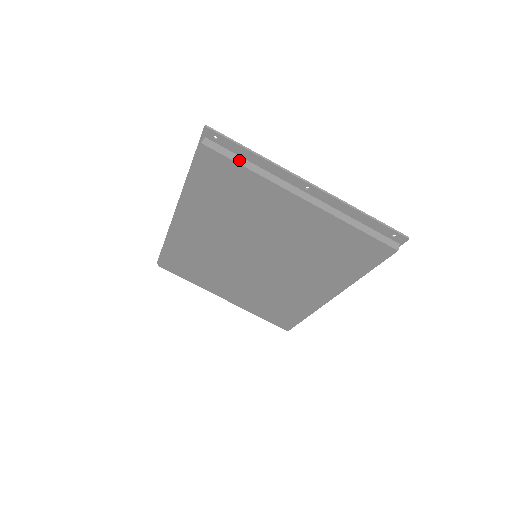
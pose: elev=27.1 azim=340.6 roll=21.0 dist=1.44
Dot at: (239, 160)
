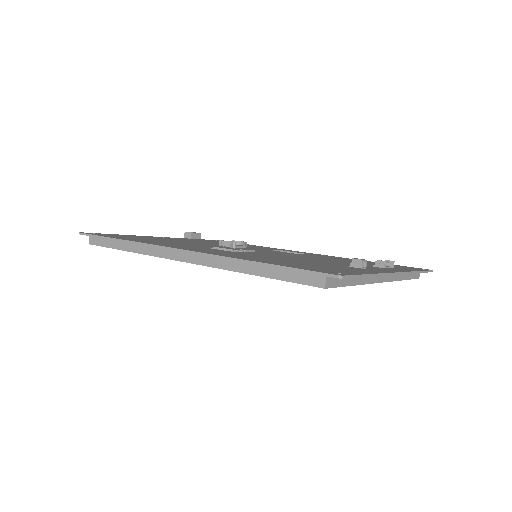
Dot at: (349, 281)
